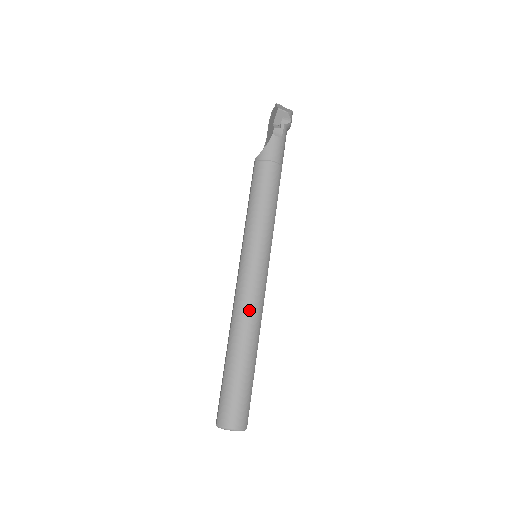
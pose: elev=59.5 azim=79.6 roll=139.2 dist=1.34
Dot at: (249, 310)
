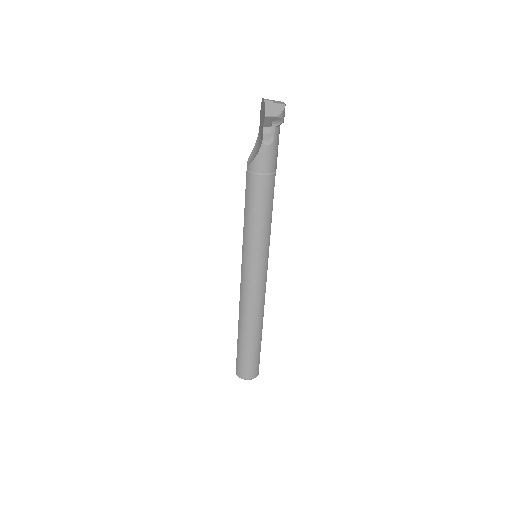
Dot at: (252, 306)
